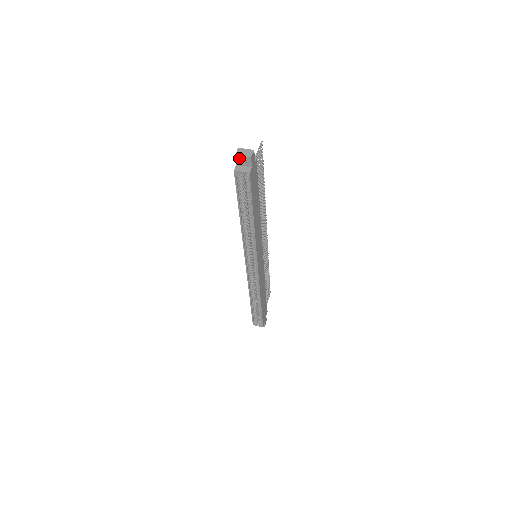
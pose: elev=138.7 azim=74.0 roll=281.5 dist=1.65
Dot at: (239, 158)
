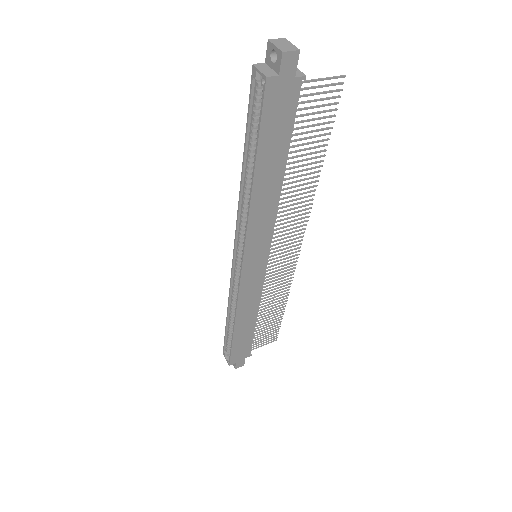
Dot at: (271, 49)
